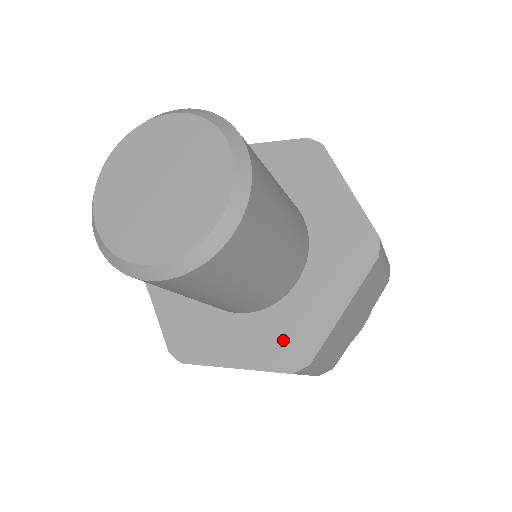
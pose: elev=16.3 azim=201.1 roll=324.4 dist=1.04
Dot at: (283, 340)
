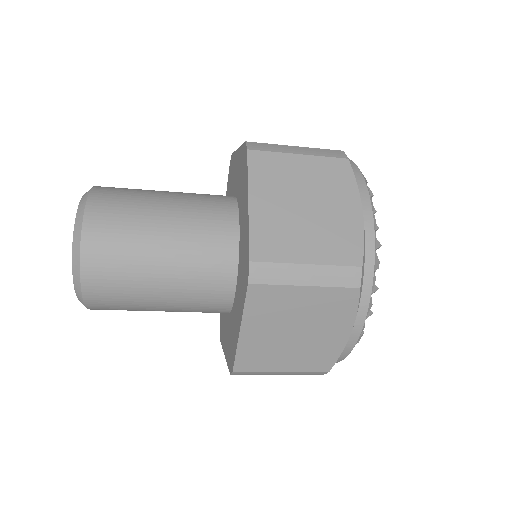
Dot at: (243, 271)
